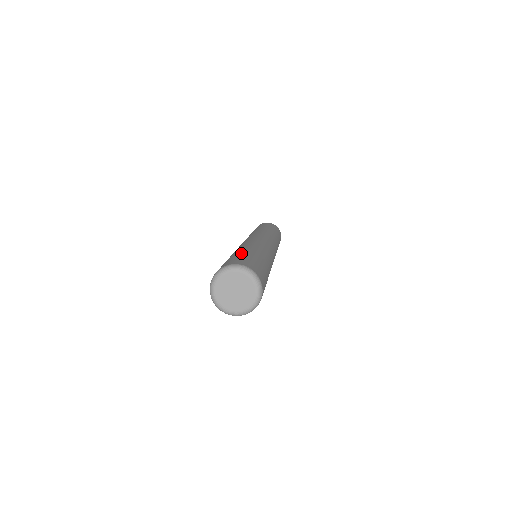
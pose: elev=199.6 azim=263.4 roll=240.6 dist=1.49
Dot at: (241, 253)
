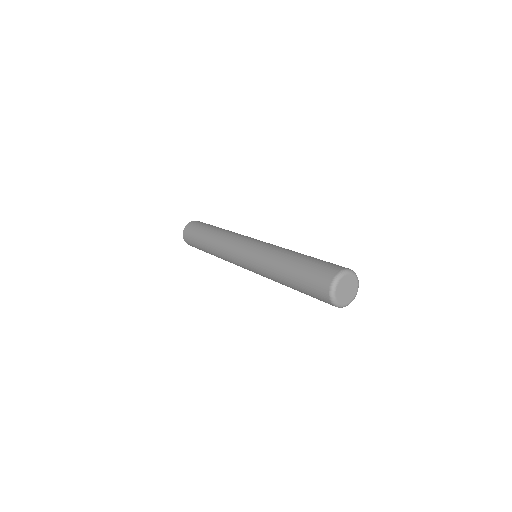
Dot at: (316, 258)
